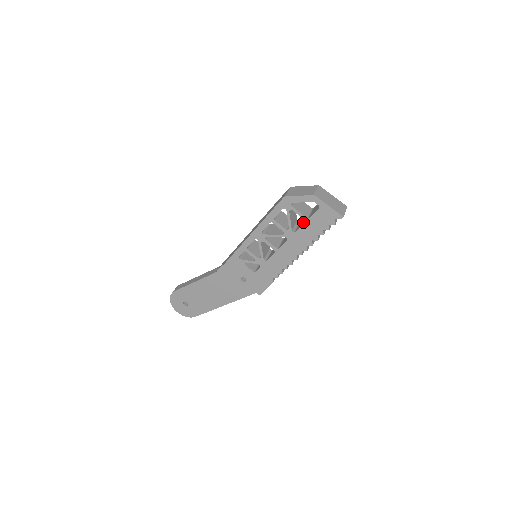
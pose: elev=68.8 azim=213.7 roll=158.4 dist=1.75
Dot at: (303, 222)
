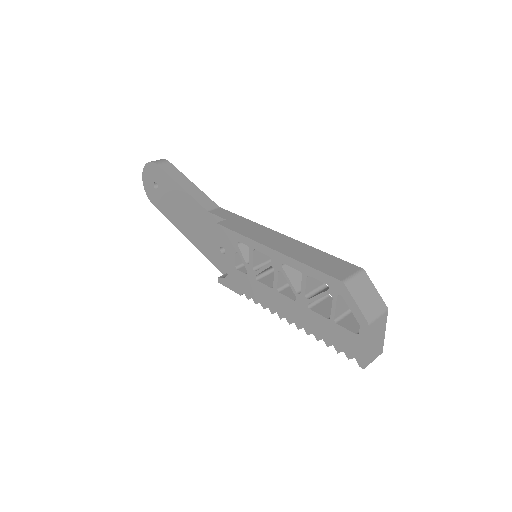
Dot at: (328, 312)
